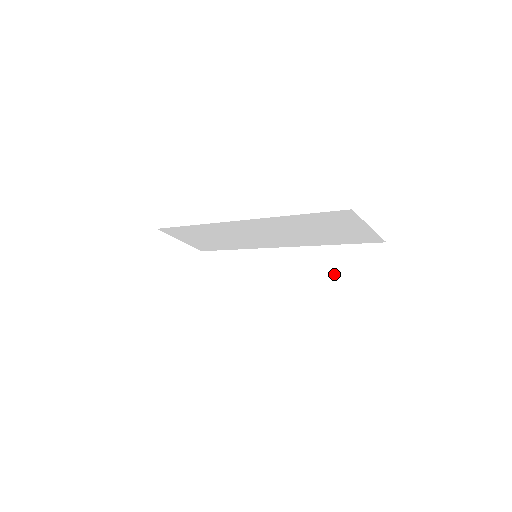
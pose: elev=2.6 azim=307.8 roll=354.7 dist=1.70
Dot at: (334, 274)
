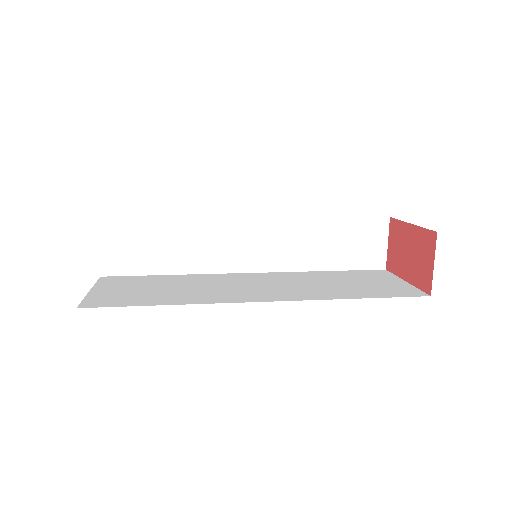
Dot at: (332, 254)
